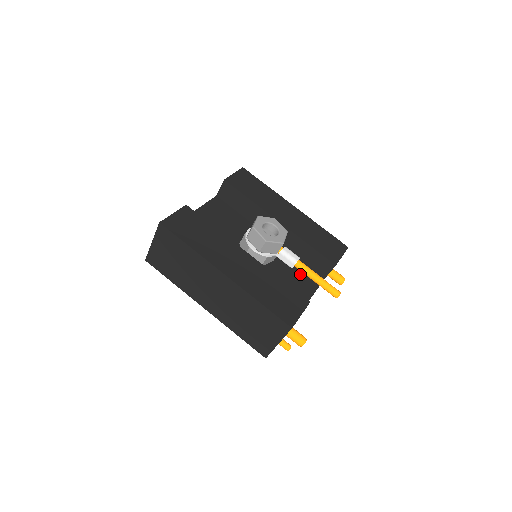
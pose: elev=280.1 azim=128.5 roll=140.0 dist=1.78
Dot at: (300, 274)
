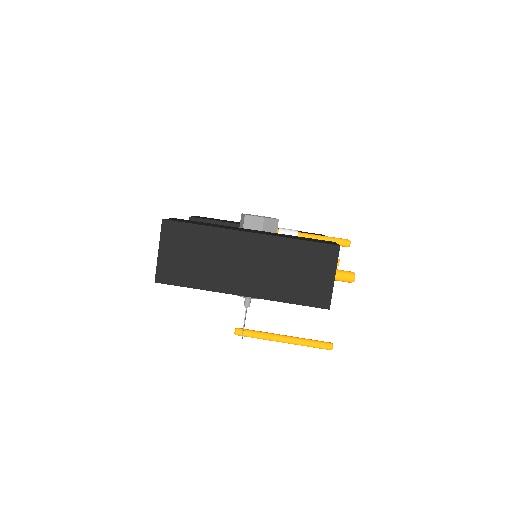
Dot at: occluded
